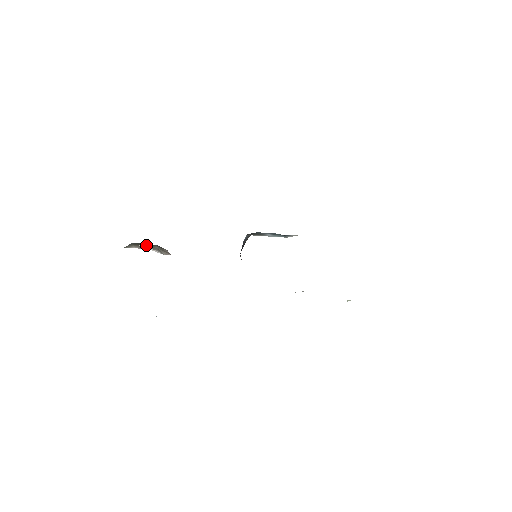
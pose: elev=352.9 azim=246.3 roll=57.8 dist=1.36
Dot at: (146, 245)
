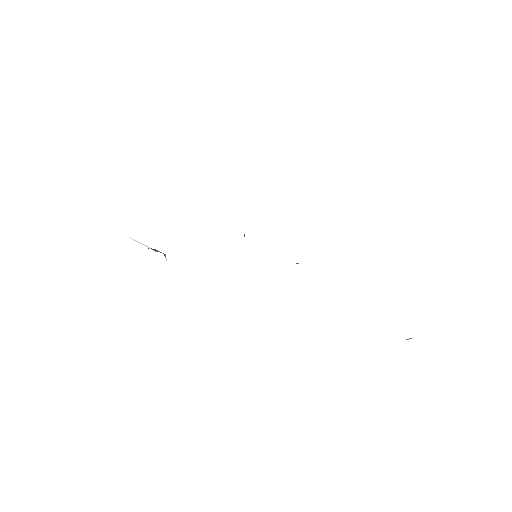
Dot at: occluded
